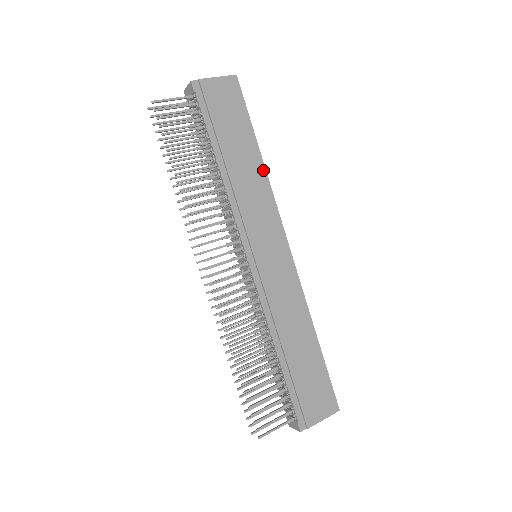
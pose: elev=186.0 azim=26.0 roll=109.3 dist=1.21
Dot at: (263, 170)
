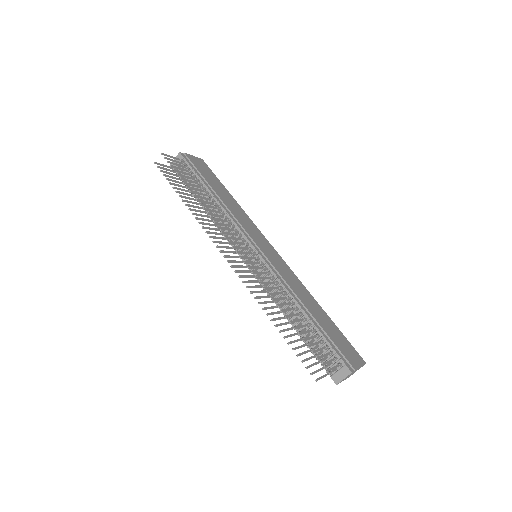
Dot at: (239, 206)
